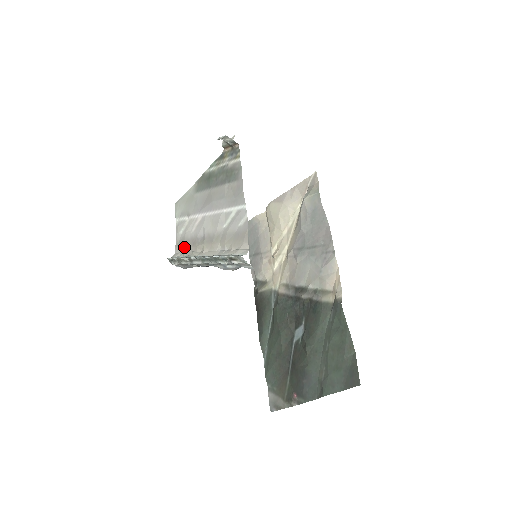
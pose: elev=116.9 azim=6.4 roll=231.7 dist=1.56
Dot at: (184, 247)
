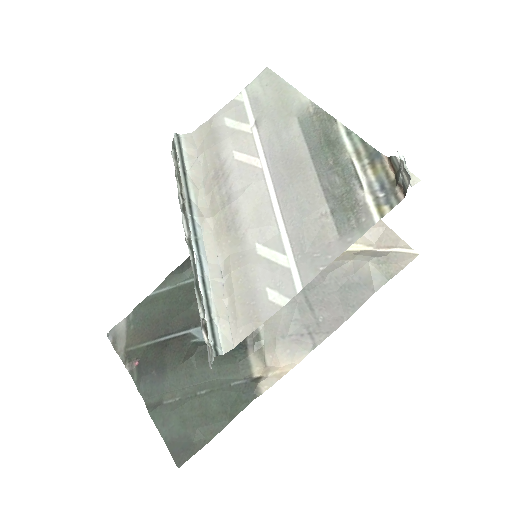
Dot at: (205, 154)
